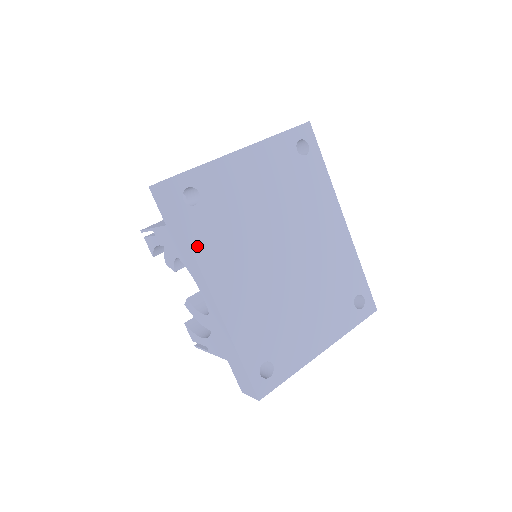
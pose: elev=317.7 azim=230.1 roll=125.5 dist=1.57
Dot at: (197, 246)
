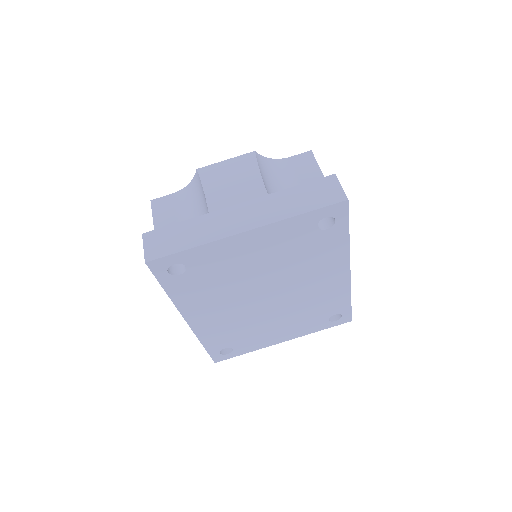
Dot at: (177, 298)
